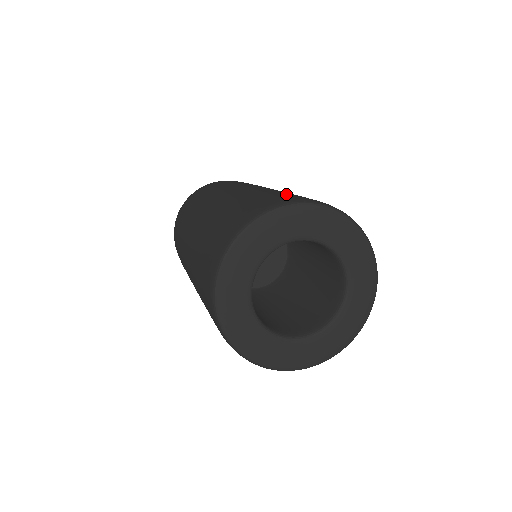
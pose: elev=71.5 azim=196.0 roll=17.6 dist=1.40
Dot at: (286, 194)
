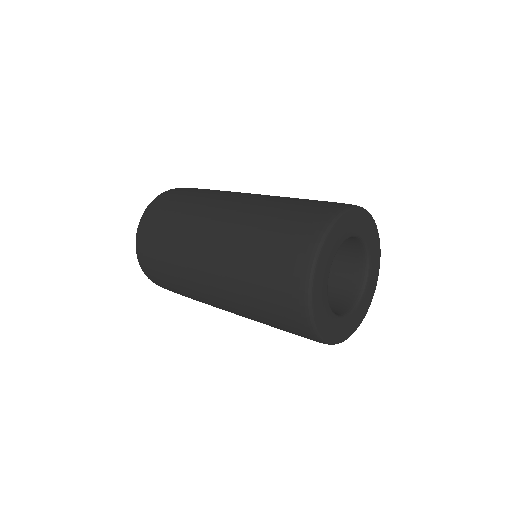
Dot at: occluded
